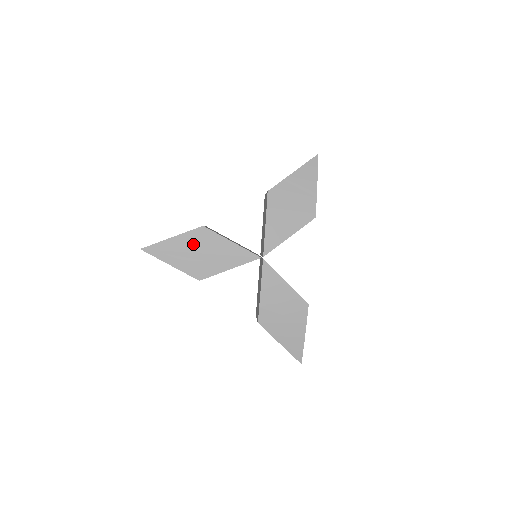
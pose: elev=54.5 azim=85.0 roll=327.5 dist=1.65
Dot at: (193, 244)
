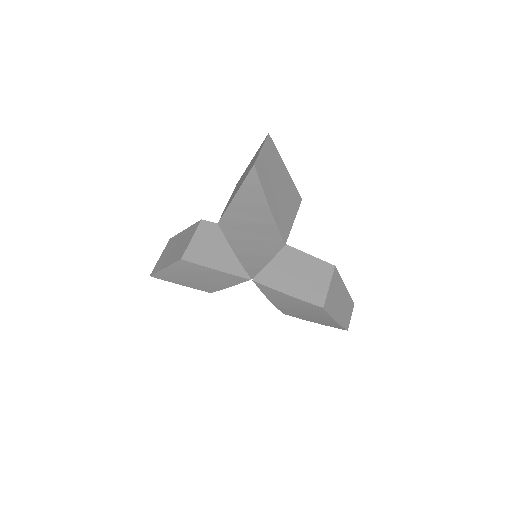
Dot at: (184, 272)
